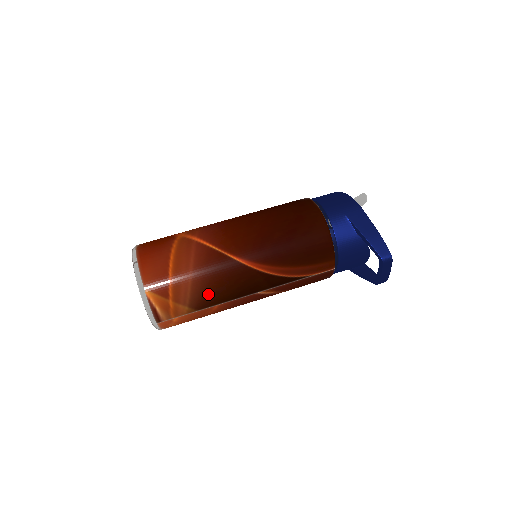
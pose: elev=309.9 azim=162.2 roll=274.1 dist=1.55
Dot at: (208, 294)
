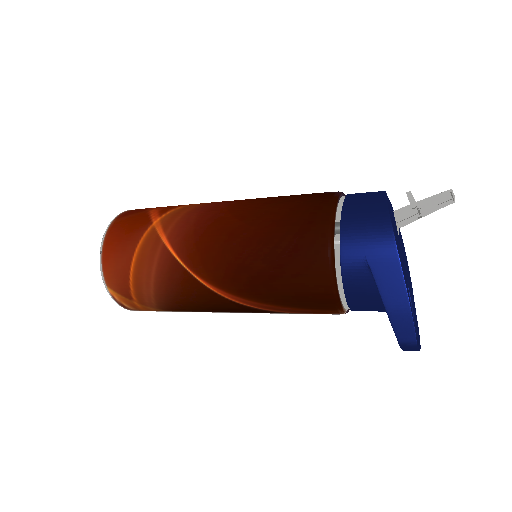
Dot at: (176, 306)
